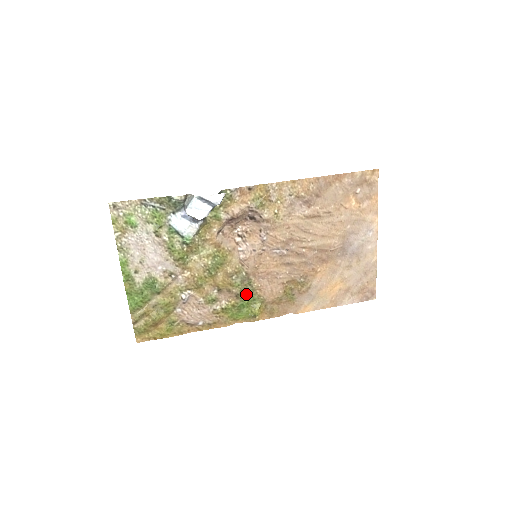
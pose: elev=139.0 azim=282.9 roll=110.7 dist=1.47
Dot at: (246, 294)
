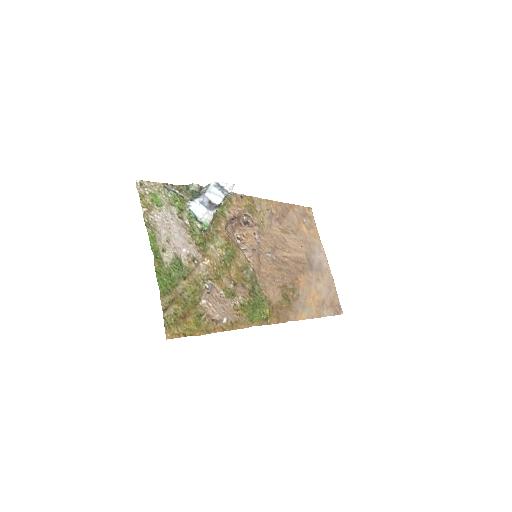
Dot at: (255, 293)
